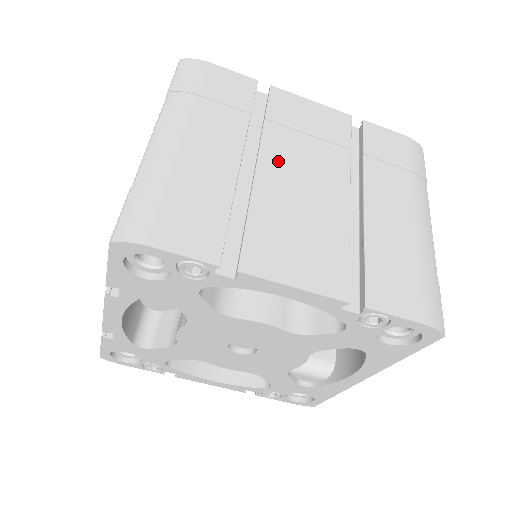
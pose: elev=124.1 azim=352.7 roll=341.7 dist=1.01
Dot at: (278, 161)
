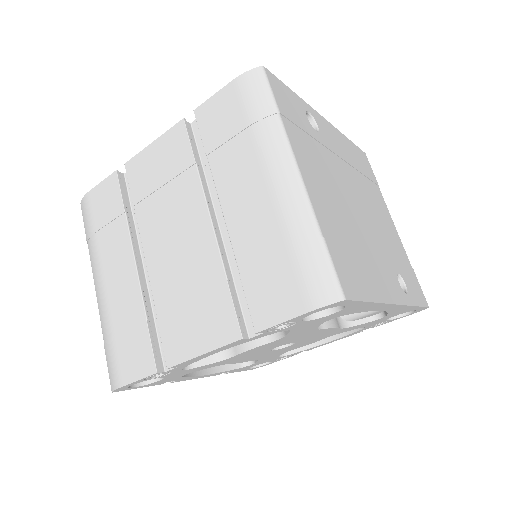
Dot at: (155, 240)
